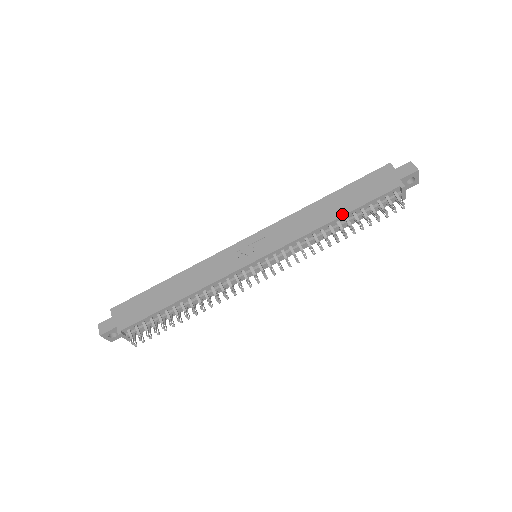
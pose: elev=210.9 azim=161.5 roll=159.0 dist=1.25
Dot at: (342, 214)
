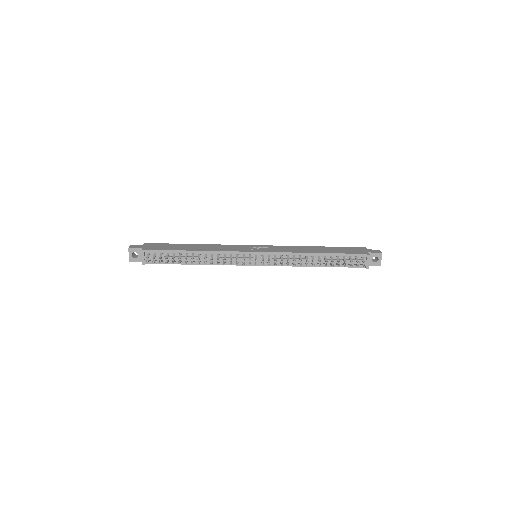
Dot at: (323, 252)
